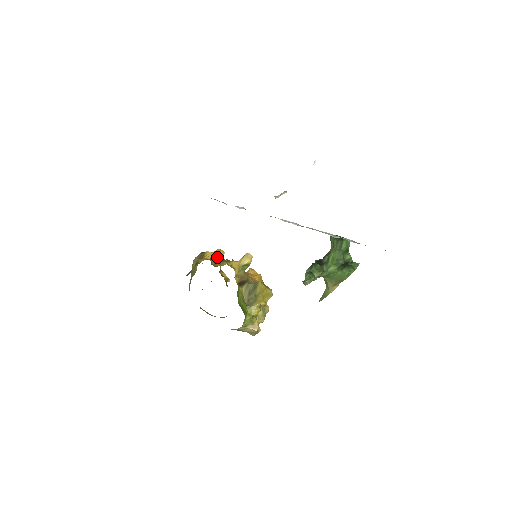
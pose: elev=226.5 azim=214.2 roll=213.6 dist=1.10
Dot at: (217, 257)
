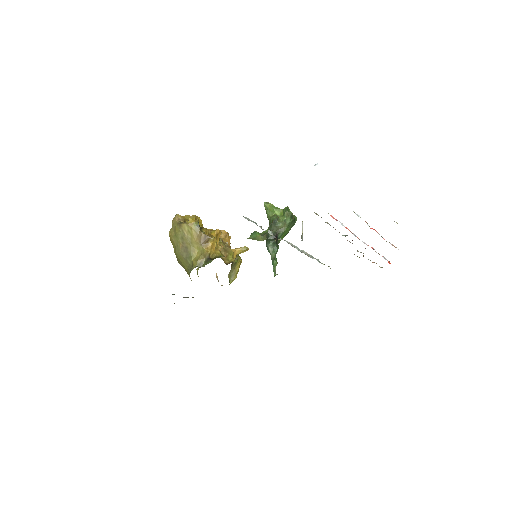
Dot at: (217, 240)
